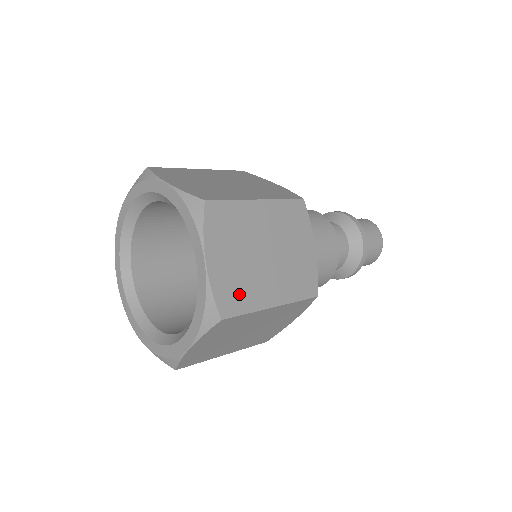
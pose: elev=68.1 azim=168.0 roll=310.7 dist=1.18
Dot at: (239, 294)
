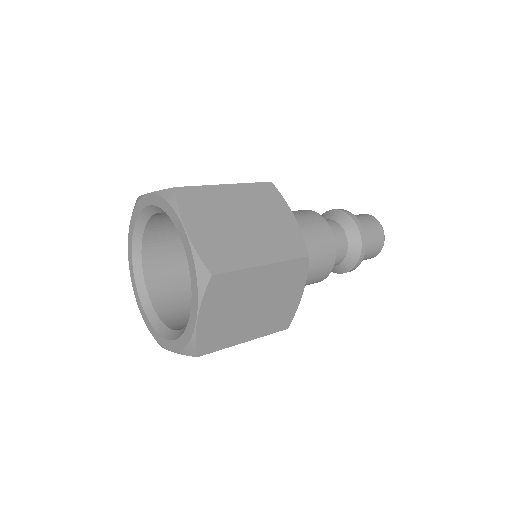
Dot at: (225, 255)
